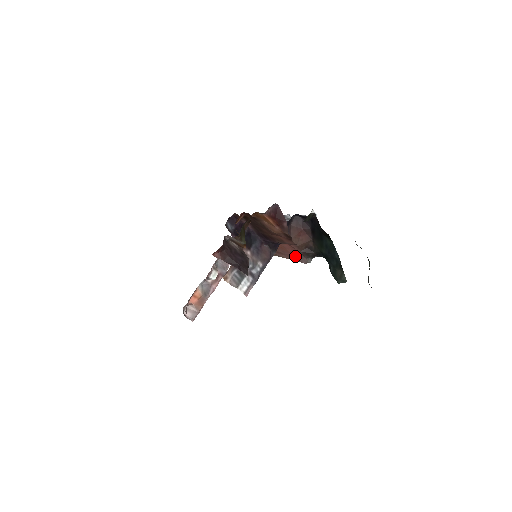
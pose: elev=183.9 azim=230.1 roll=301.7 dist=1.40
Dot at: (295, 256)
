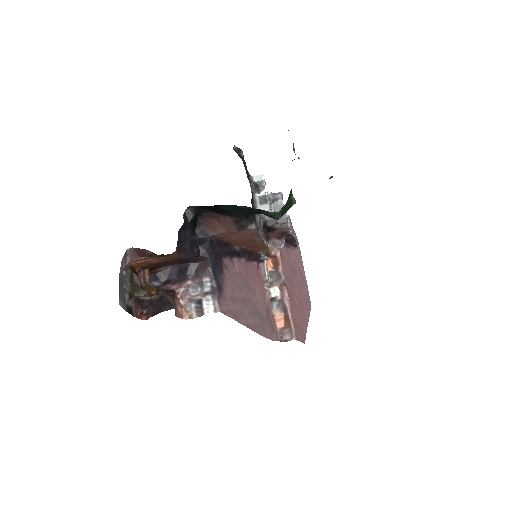
Dot at: (249, 234)
